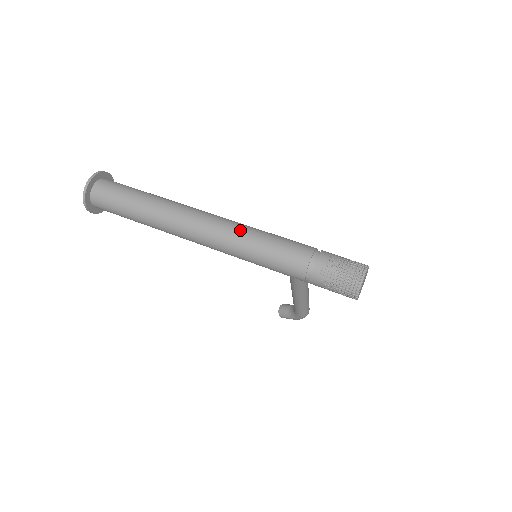
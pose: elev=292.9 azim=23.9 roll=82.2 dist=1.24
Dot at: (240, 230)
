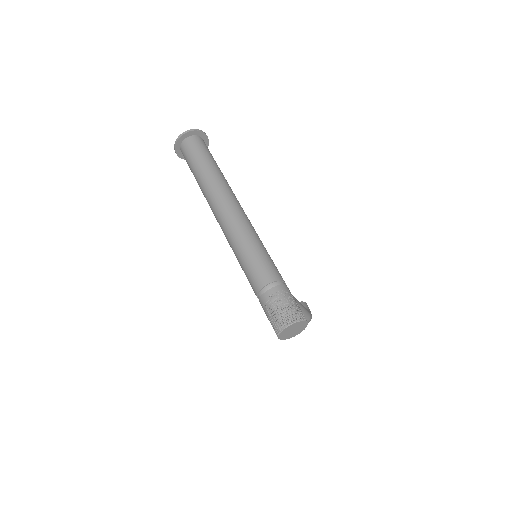
Dot at: (240, 231)
